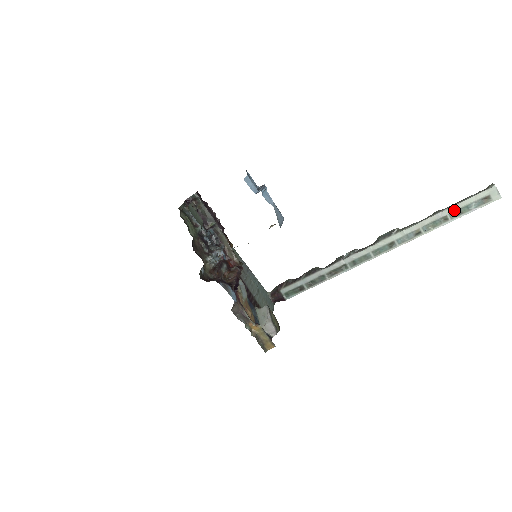
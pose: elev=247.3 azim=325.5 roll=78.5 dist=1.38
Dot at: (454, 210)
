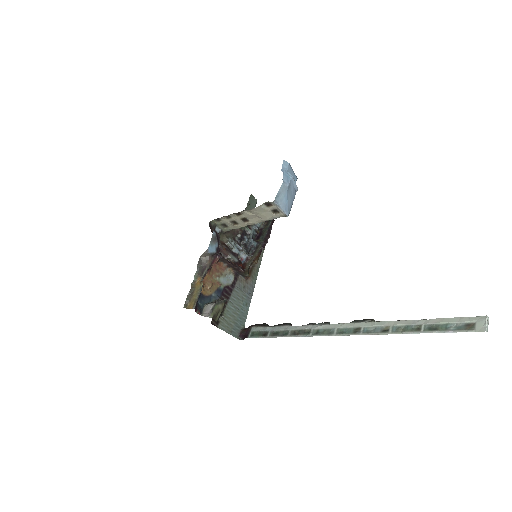
Dot at: (432, 322)
